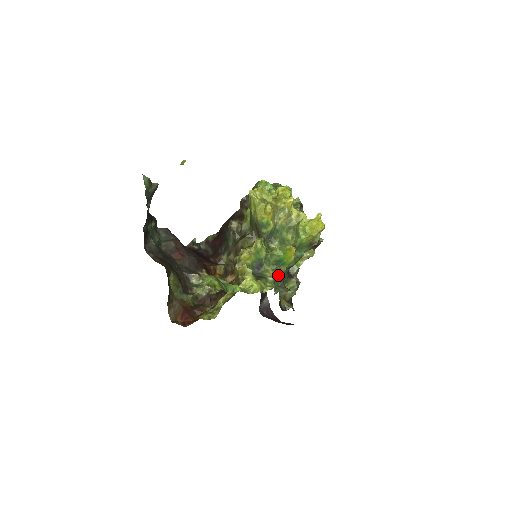
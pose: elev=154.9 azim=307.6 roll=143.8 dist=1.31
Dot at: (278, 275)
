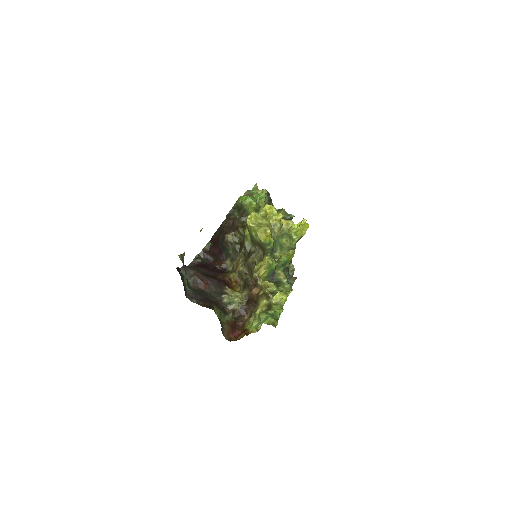
Dot at: (285, 271)
